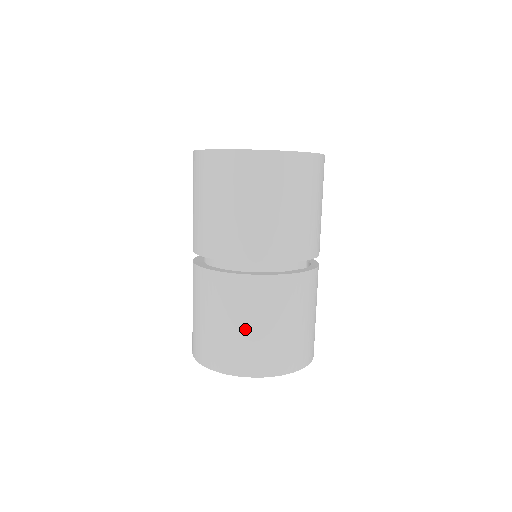
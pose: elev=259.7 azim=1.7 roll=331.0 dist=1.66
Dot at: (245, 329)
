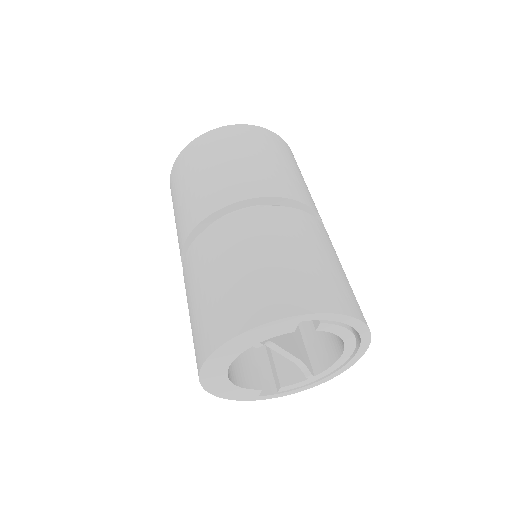
Dot at: (201, 295)
